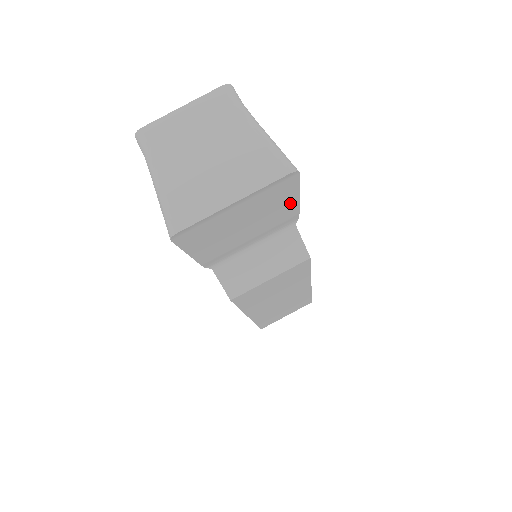
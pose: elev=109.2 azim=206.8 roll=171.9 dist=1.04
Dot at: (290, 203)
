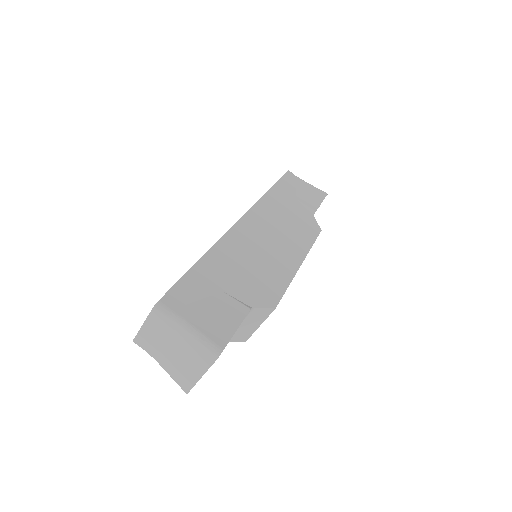
Dot at: occluded
